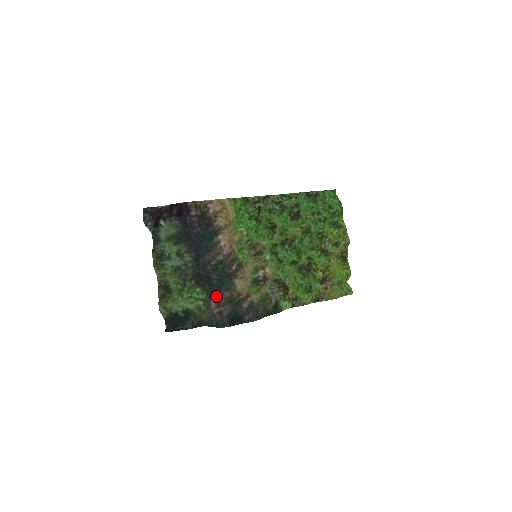
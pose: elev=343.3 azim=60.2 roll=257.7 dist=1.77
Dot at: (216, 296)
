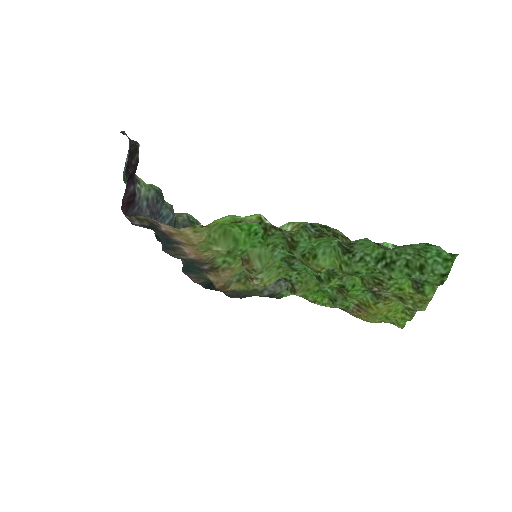
Dot at: (184, 272)
